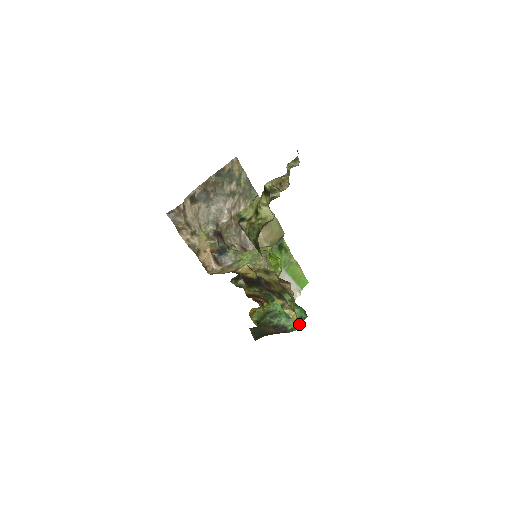
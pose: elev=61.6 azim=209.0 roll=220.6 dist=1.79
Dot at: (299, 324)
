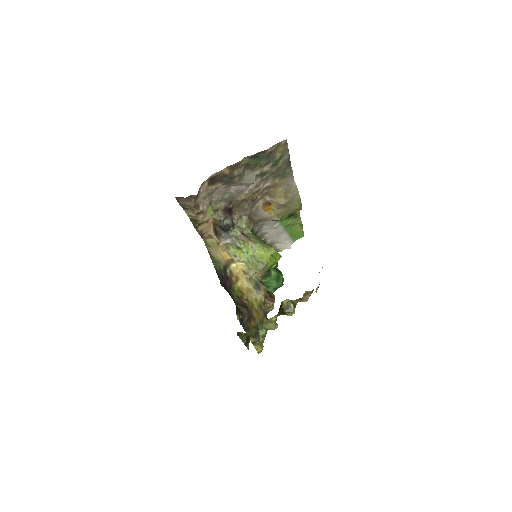
Dot at: occluded
